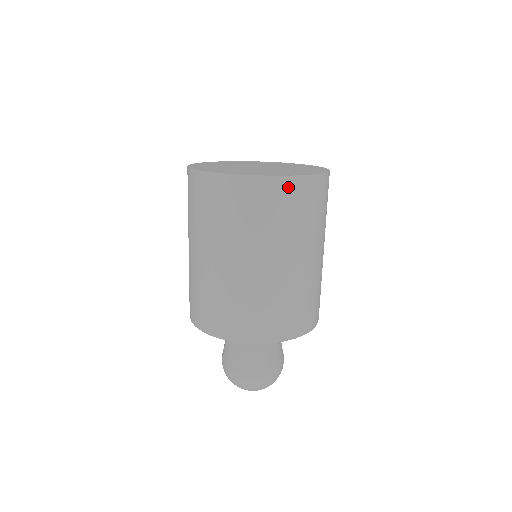
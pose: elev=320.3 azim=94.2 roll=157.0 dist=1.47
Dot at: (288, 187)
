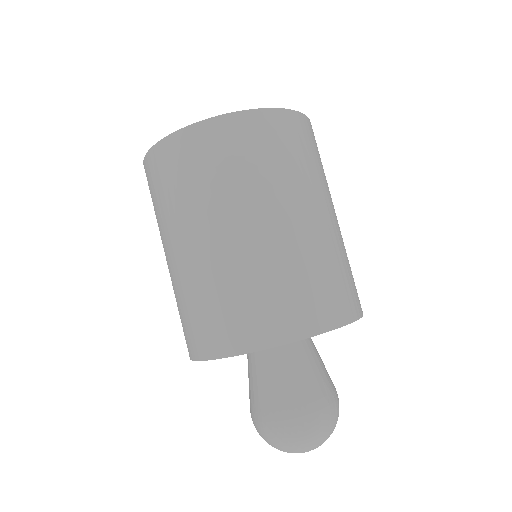
Dot at: (310, 128)
